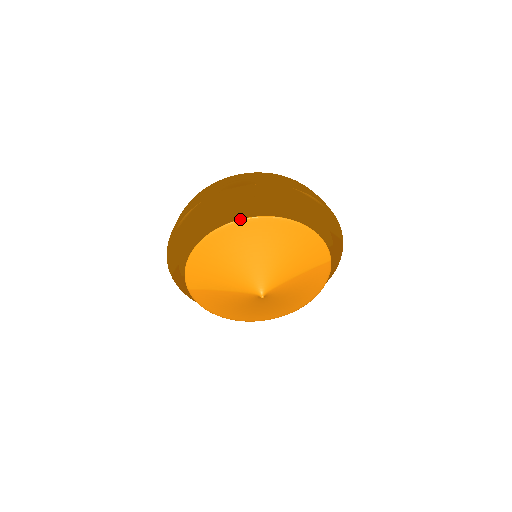
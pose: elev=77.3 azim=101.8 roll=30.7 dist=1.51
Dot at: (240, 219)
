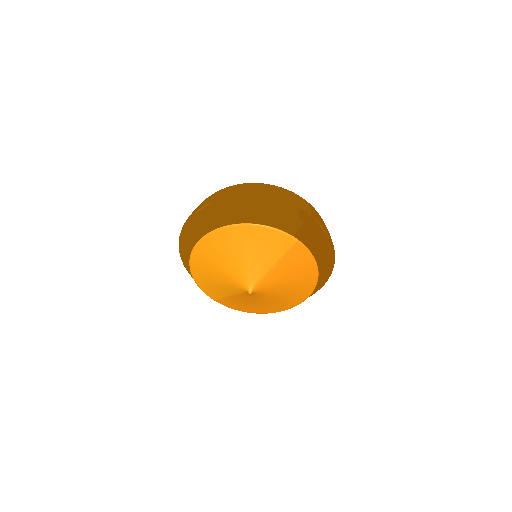
Dot at: (199, 240)
